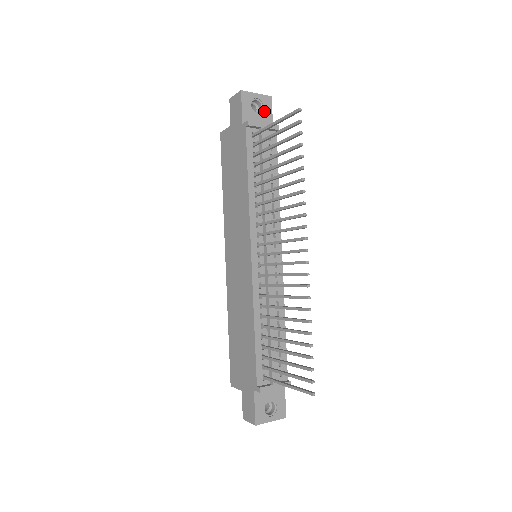
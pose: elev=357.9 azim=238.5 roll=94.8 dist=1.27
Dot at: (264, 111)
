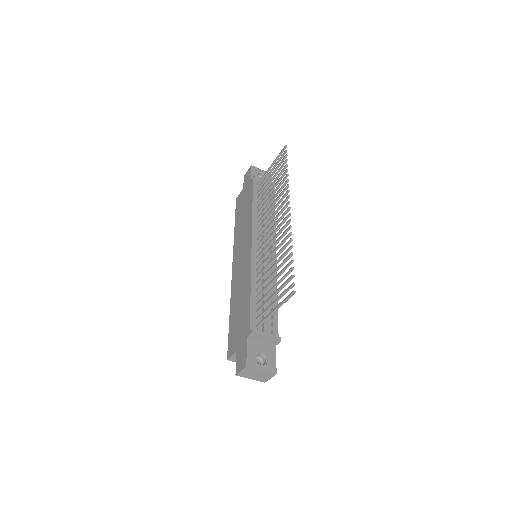
Dot at: occluded
